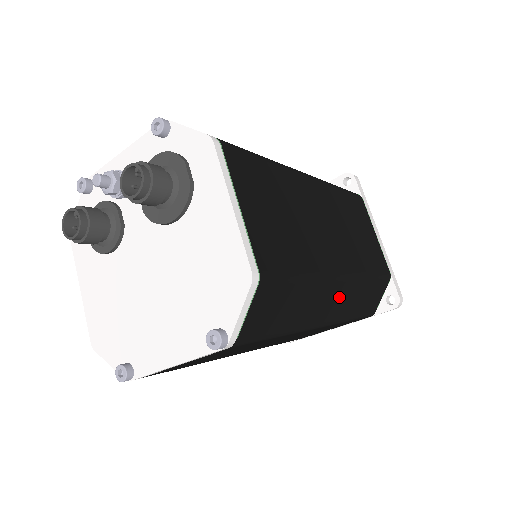
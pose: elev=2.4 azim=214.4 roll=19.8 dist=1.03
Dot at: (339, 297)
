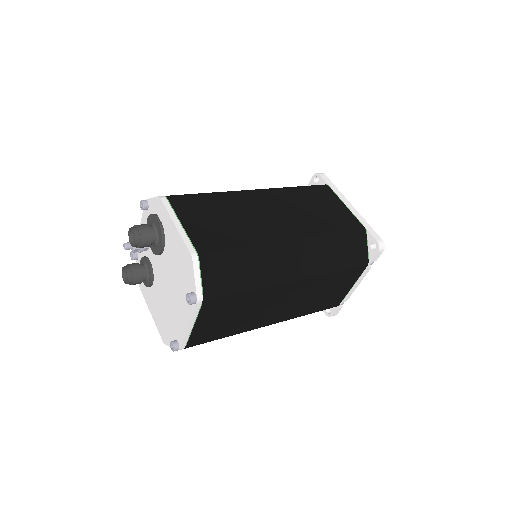
Dot at: (300, 256)
